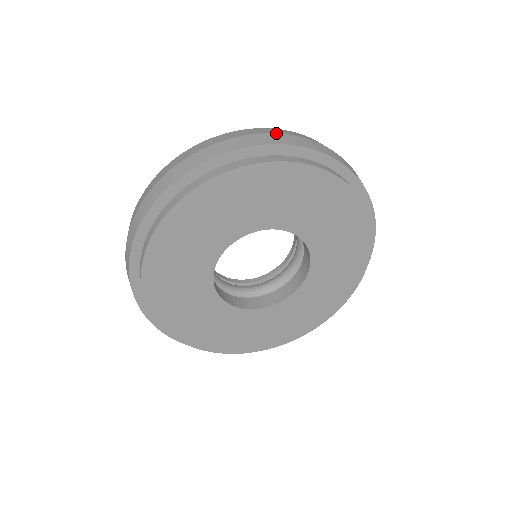
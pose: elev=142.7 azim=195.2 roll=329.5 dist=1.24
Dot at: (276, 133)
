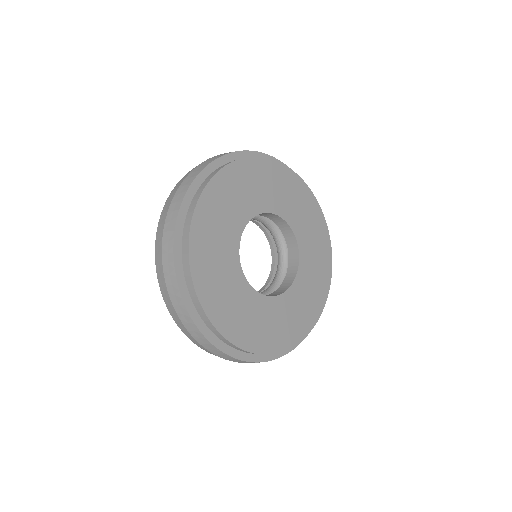
Dot at: occluded
